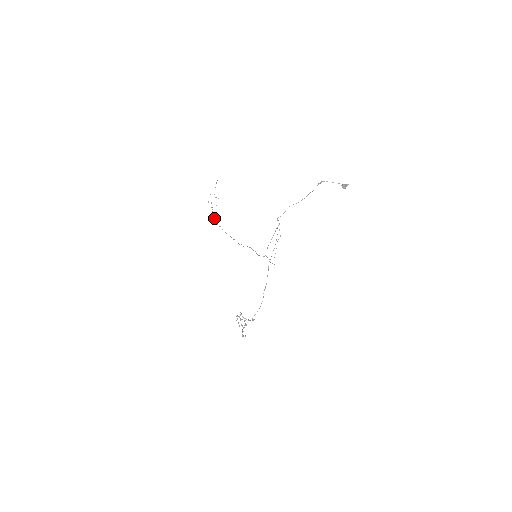
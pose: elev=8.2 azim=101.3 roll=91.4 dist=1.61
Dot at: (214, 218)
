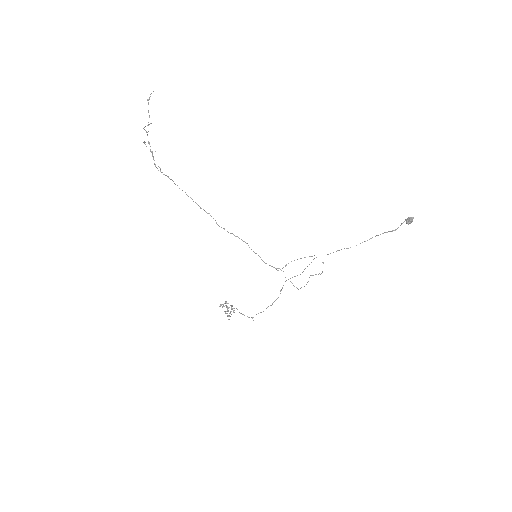
Dot at: (155, 165)
